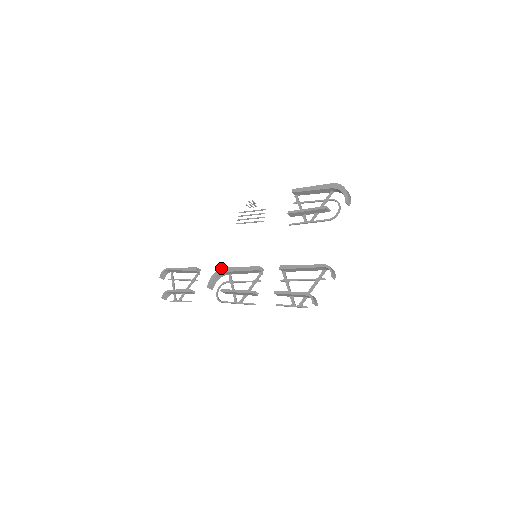
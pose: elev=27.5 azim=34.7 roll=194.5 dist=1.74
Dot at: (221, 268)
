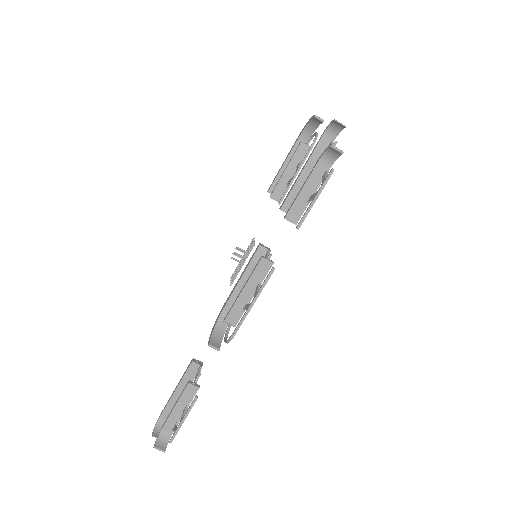
Dot at: occluded
